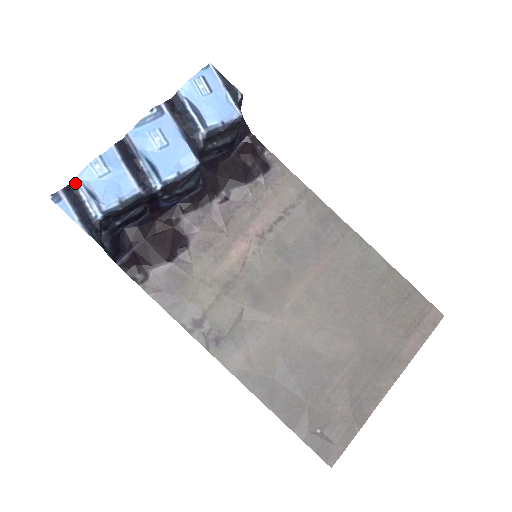
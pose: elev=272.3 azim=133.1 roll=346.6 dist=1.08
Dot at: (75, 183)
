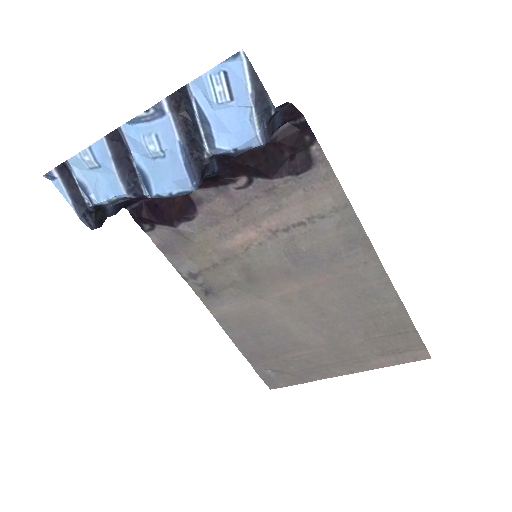
Dot at: (68, 164)
